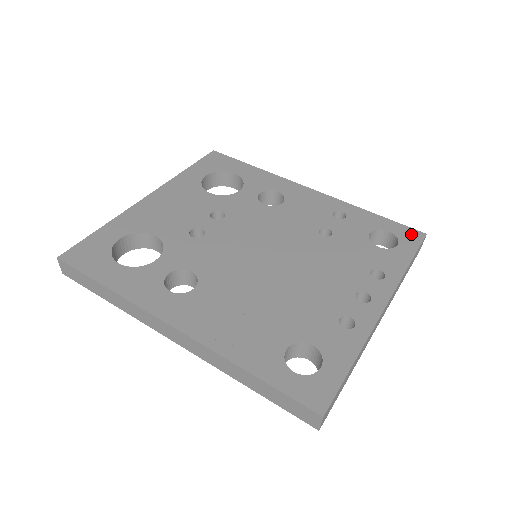
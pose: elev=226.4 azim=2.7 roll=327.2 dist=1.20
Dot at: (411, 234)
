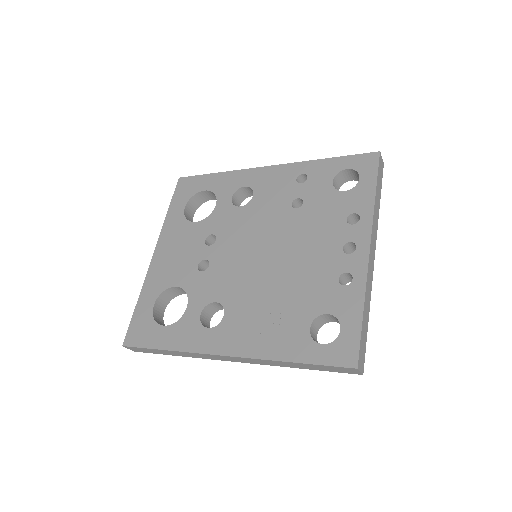
Dot at: (367, 160)
